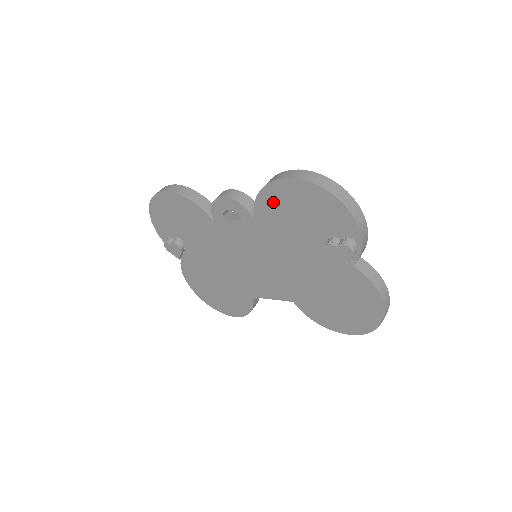
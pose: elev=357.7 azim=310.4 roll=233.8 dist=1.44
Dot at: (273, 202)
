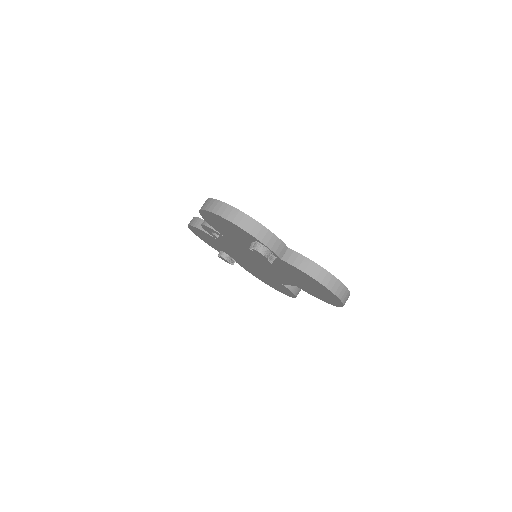
Dot at: (214, 225)
